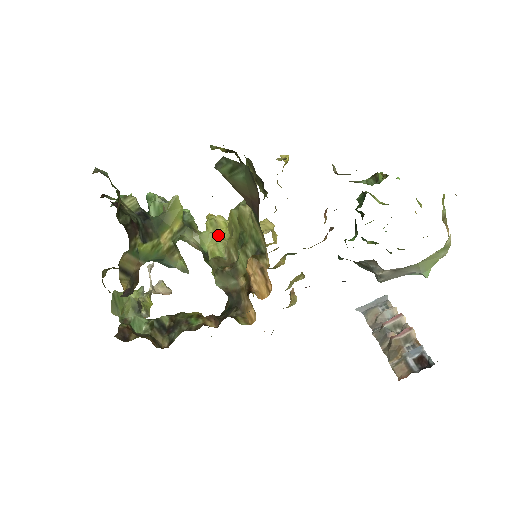
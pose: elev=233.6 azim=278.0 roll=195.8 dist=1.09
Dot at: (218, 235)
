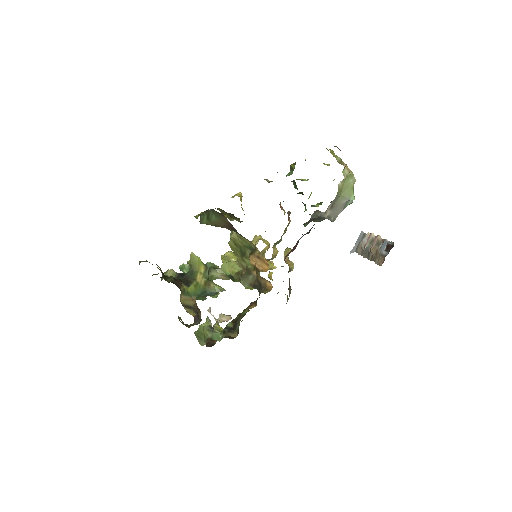
Dot at: (231, 261)
